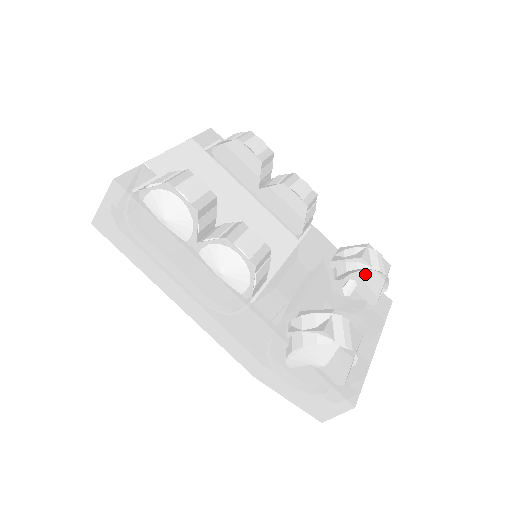
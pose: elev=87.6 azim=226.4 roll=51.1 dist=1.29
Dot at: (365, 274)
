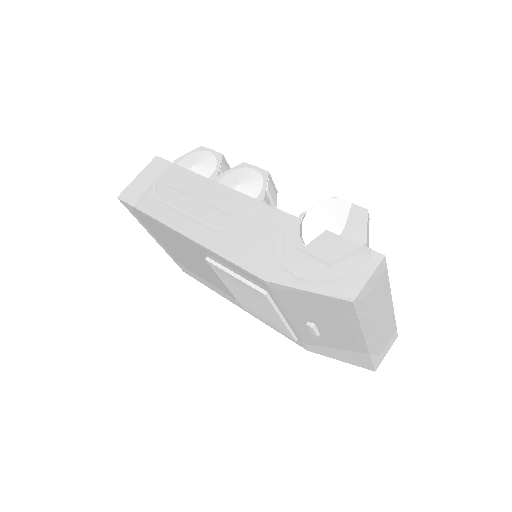
Dot at: occluded
